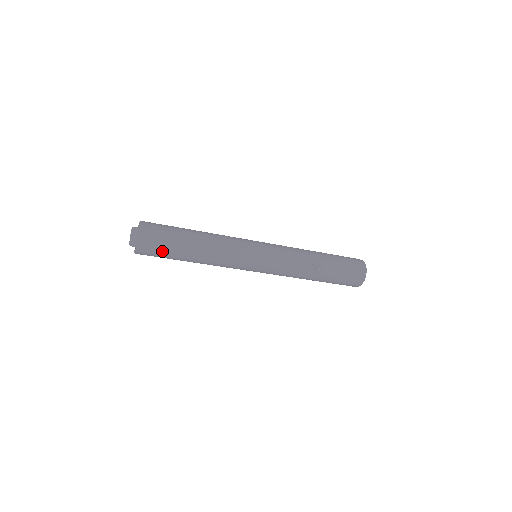
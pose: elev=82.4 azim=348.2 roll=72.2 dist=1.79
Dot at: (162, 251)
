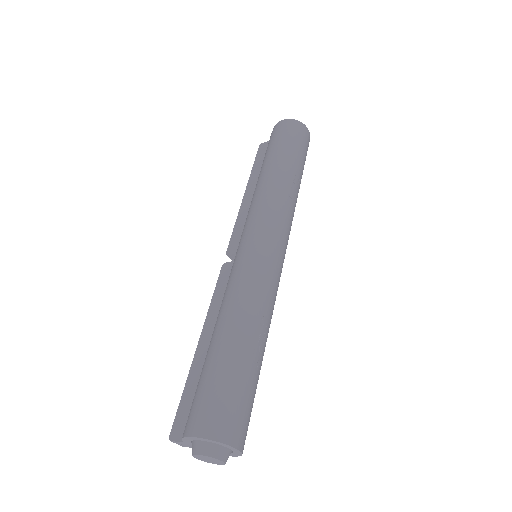
Dot at: (252, 407)
